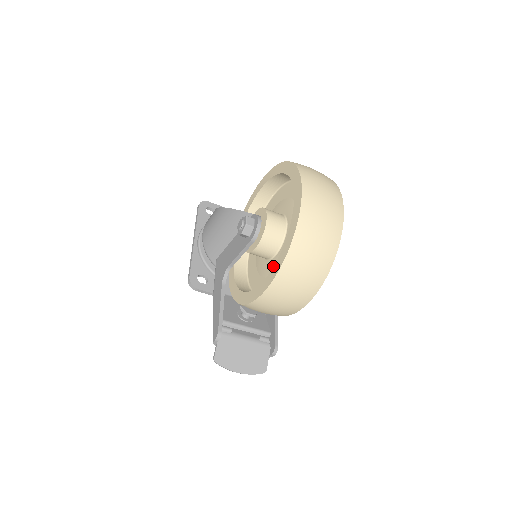
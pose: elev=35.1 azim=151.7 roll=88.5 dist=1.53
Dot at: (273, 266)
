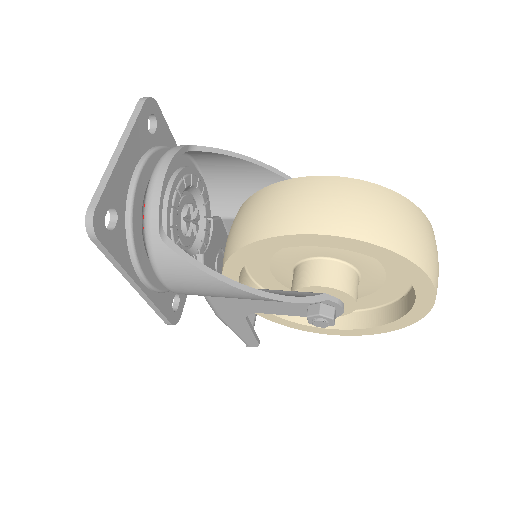
Dot at: (360, 330)
